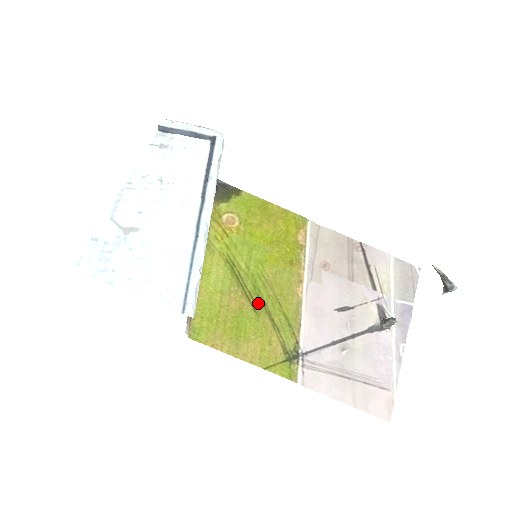
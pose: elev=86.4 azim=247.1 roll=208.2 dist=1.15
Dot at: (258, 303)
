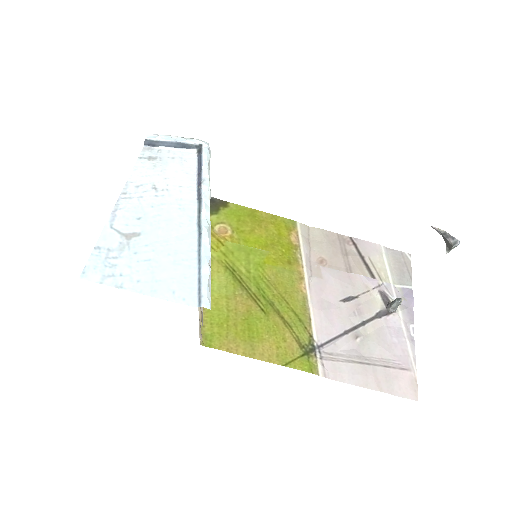
Dot at: (265, 303)
